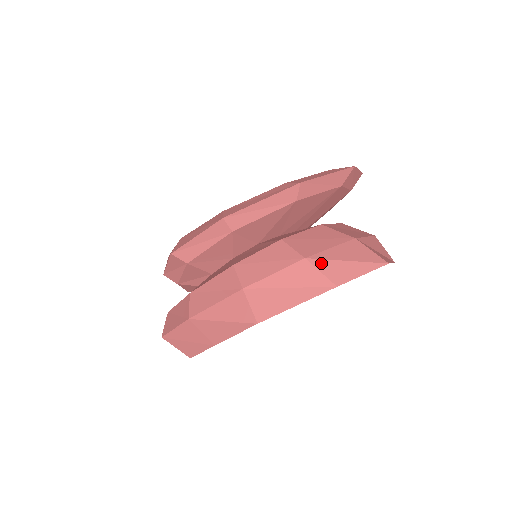
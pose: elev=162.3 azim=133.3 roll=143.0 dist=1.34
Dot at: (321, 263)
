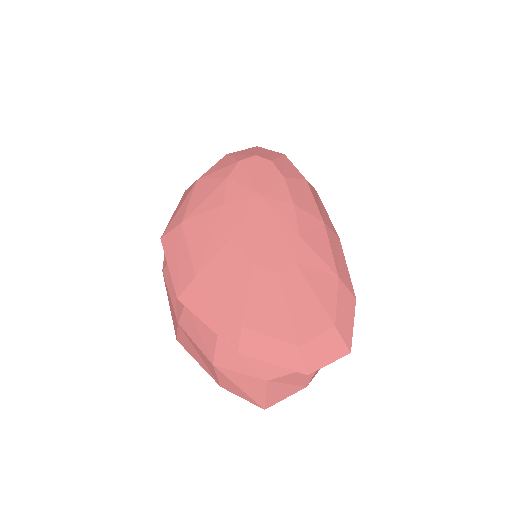
Dot at: (221, 375)
